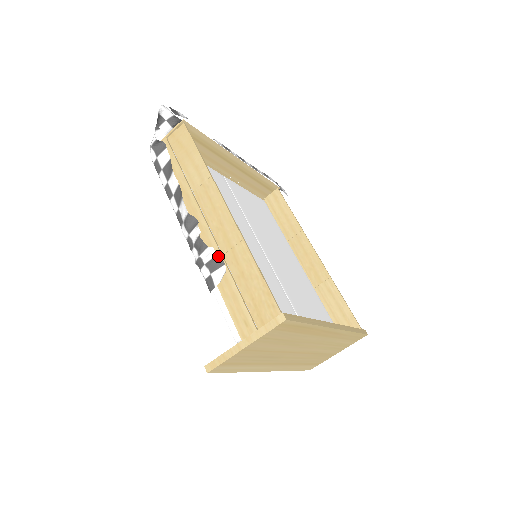
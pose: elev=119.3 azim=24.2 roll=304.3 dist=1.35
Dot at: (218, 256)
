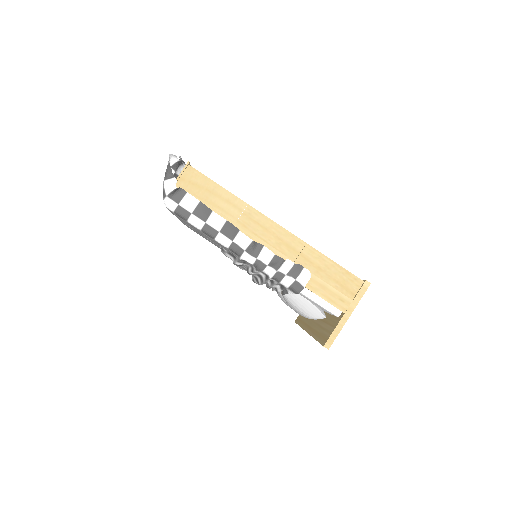
Dot at: (292, 264)
